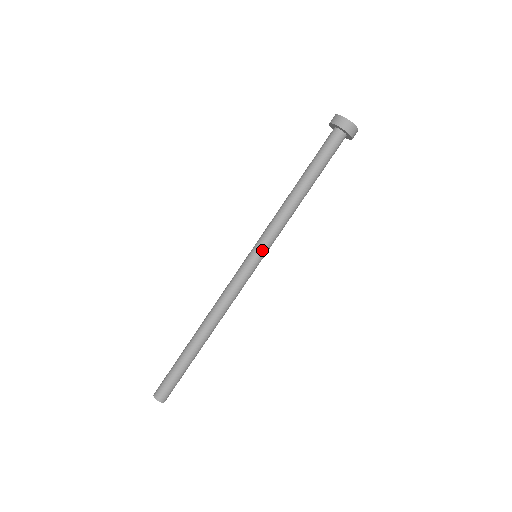
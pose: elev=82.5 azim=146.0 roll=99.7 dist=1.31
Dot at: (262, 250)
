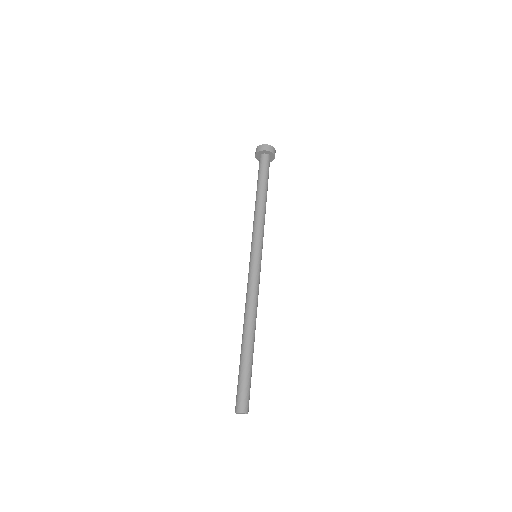
Dot at: (258, 247)
